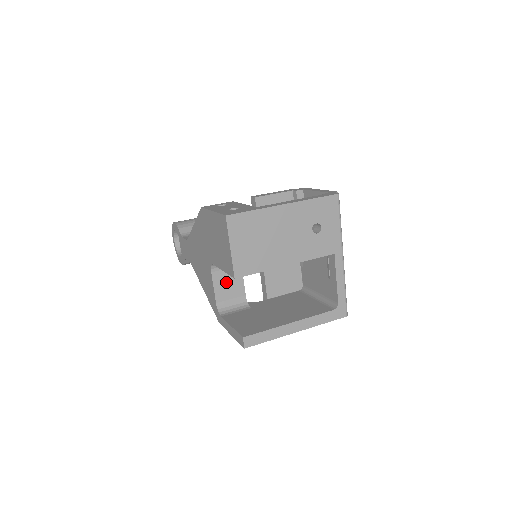
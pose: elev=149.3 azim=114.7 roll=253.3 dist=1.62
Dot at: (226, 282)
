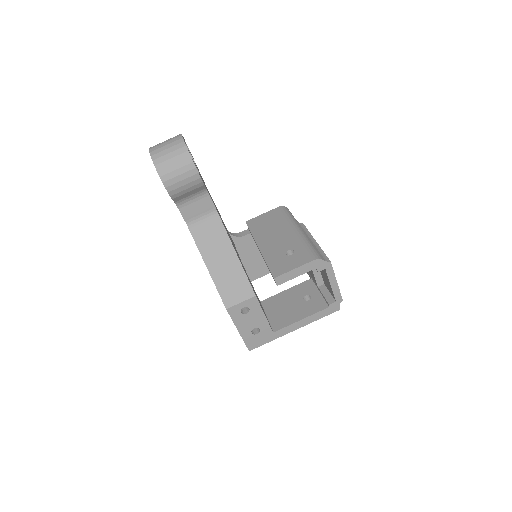
Dot at: occluded
